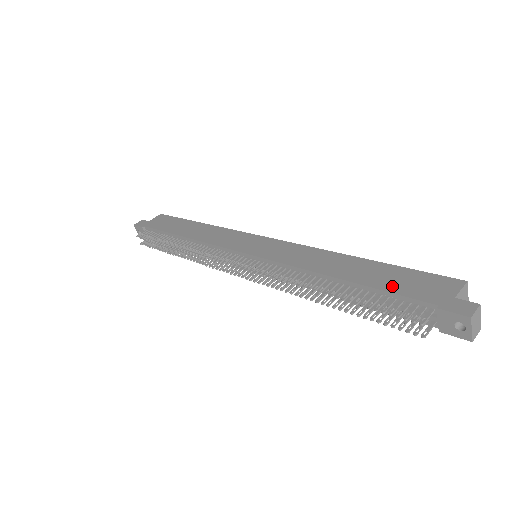
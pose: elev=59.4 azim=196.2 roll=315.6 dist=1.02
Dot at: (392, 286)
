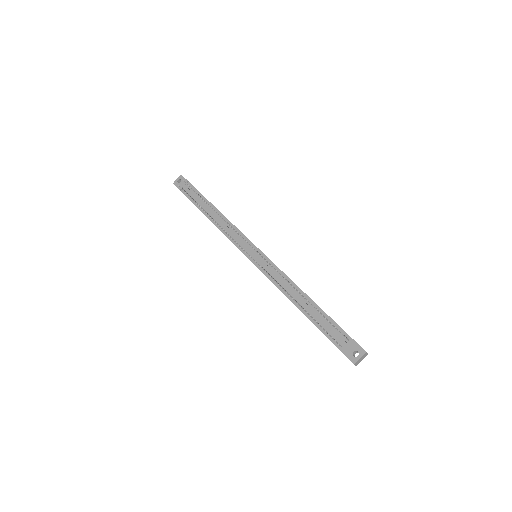
Dot at: (333, 320)
